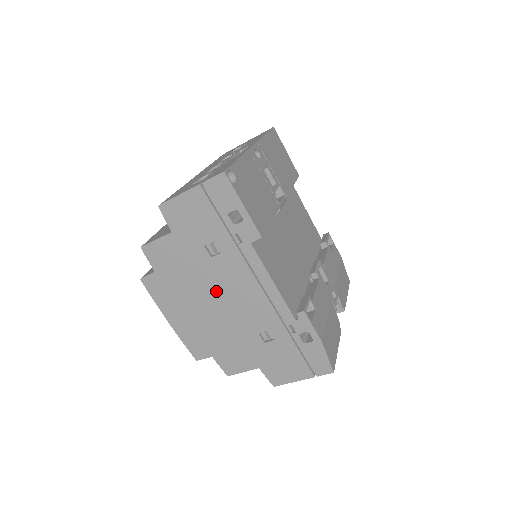
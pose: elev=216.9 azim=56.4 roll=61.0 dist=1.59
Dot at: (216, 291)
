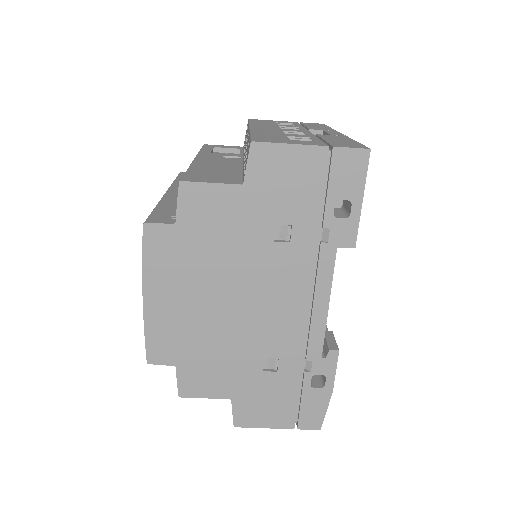
Dot at: (247, 286)
